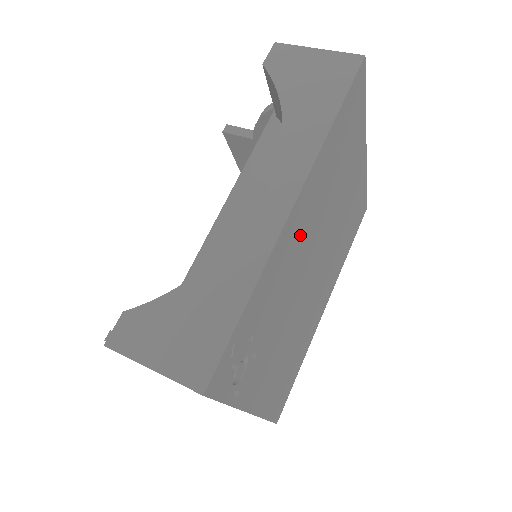
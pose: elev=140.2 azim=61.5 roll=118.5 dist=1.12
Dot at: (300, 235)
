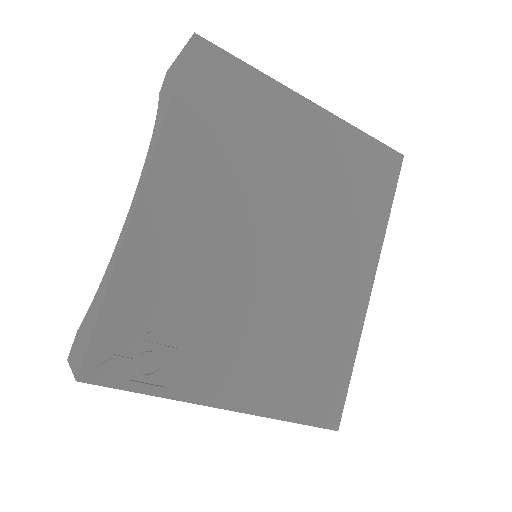
Dot at: (187, 220)
